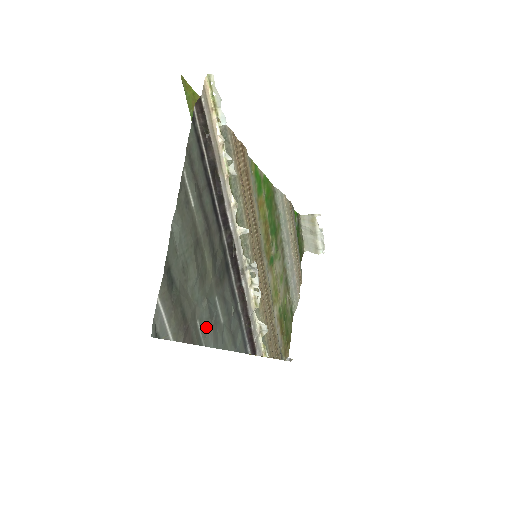
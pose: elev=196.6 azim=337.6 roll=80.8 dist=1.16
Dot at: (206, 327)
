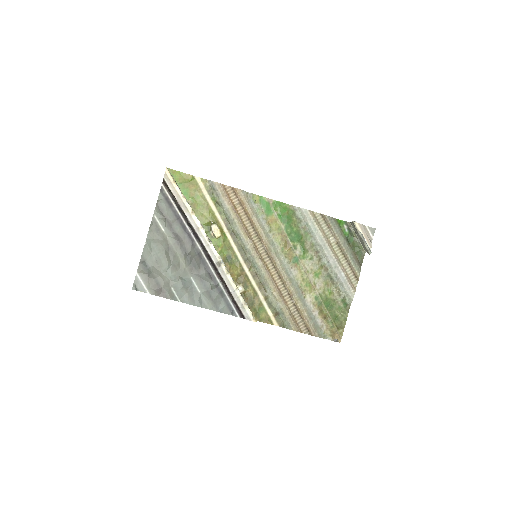
Dot at: (181, 292)
